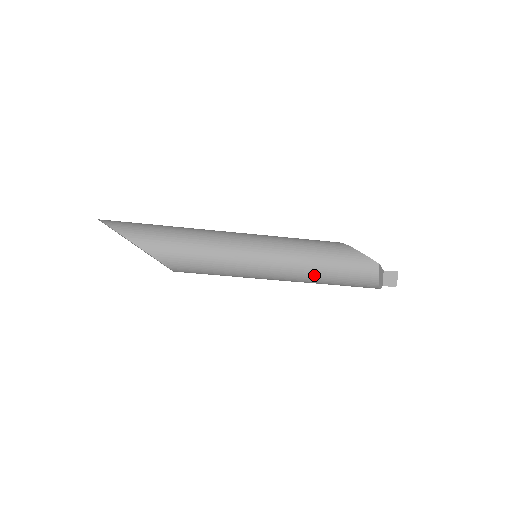
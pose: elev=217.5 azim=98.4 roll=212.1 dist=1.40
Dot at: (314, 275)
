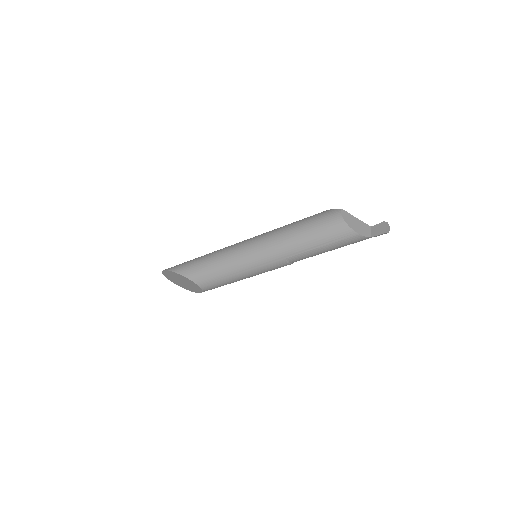
Dot at: (289, 241)
